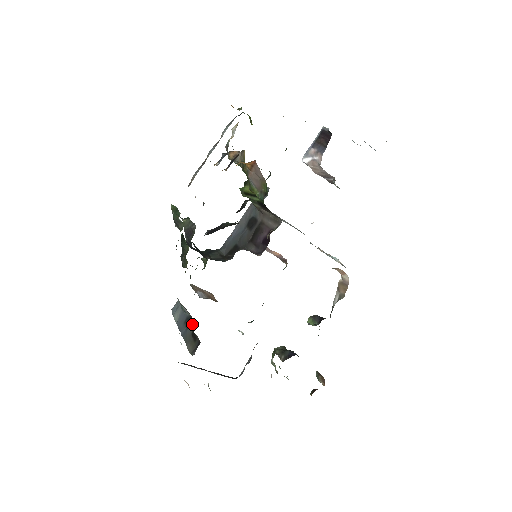
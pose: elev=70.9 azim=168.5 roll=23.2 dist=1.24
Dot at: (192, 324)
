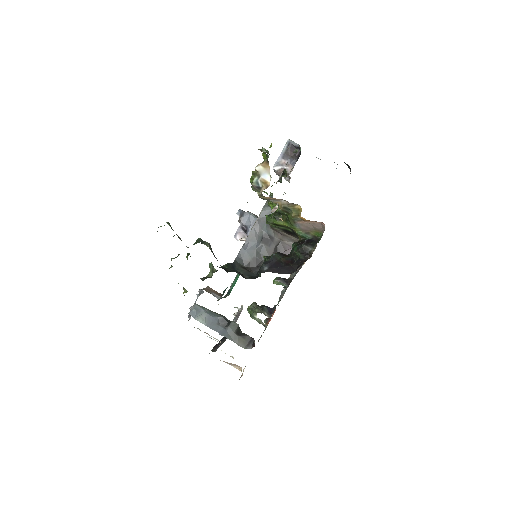
Dot at: (232, 325)
